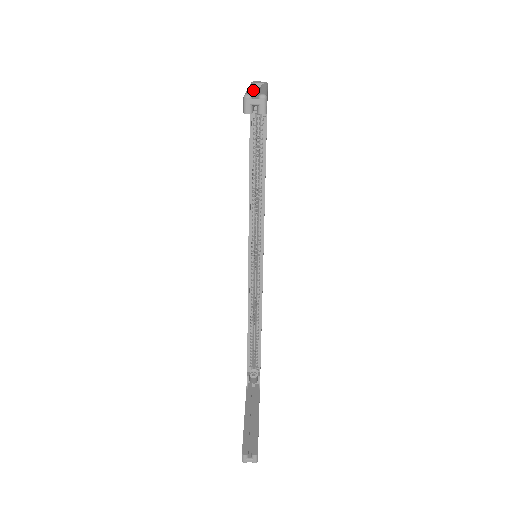
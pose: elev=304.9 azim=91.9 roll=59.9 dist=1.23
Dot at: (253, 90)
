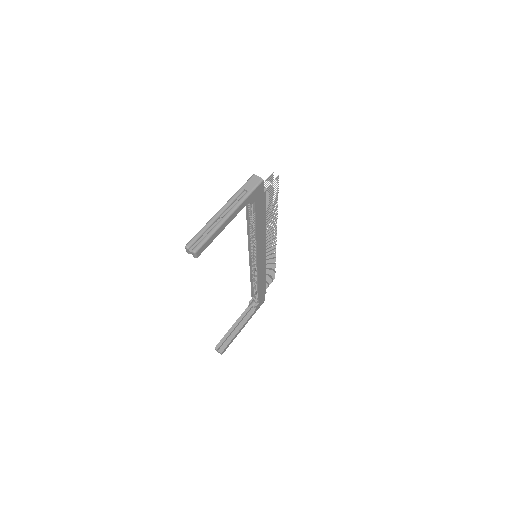
Dot at: (210, 225)
